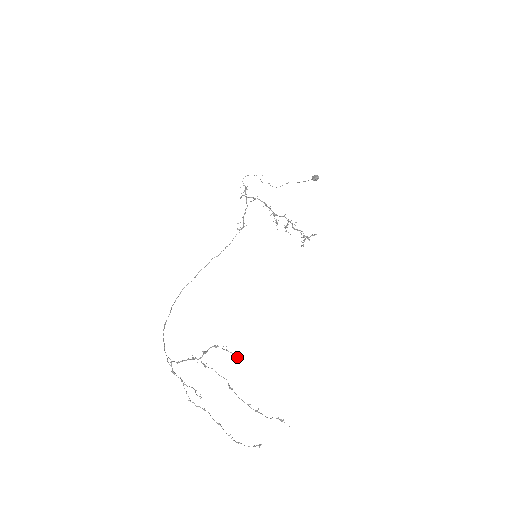
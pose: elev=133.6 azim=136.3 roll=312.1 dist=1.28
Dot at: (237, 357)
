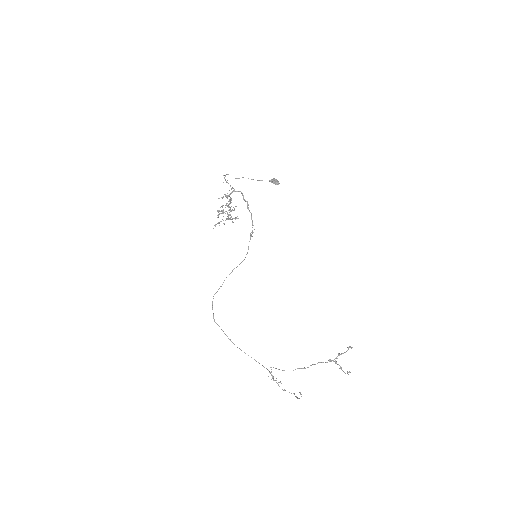
Dot at: (351, 348)
